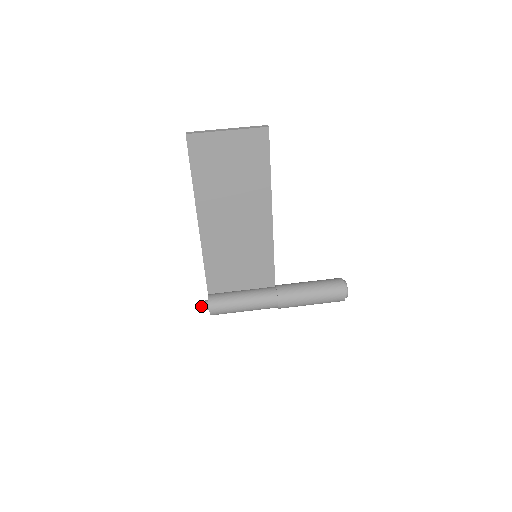
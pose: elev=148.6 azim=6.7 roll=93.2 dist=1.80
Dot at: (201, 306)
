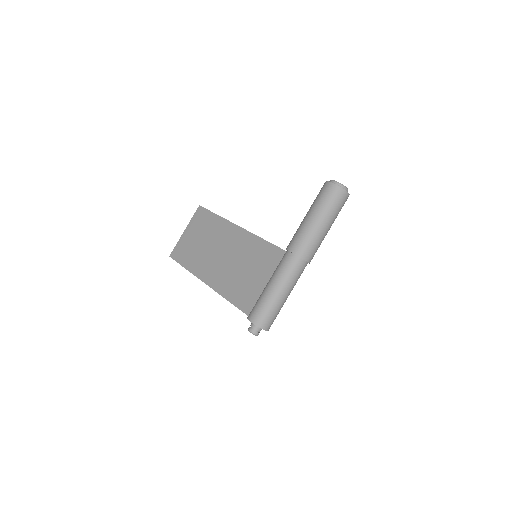
Dot at: (248, 330)
